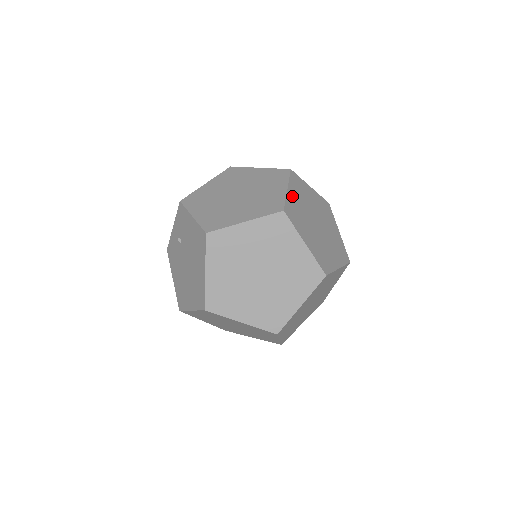
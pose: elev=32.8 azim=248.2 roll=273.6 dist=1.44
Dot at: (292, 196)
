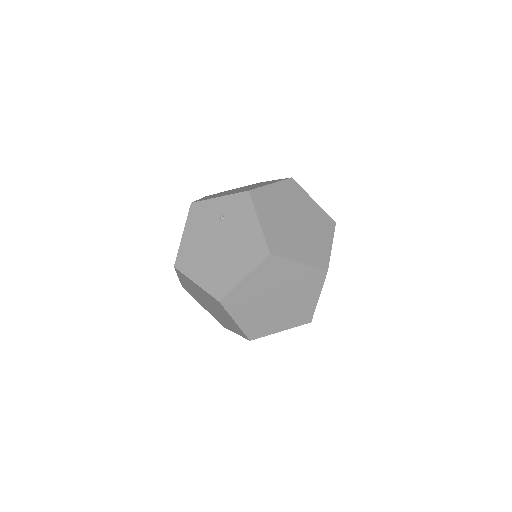
Dot at: occluded
